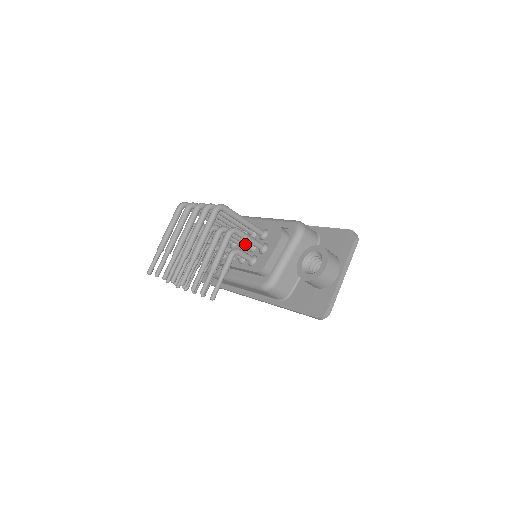
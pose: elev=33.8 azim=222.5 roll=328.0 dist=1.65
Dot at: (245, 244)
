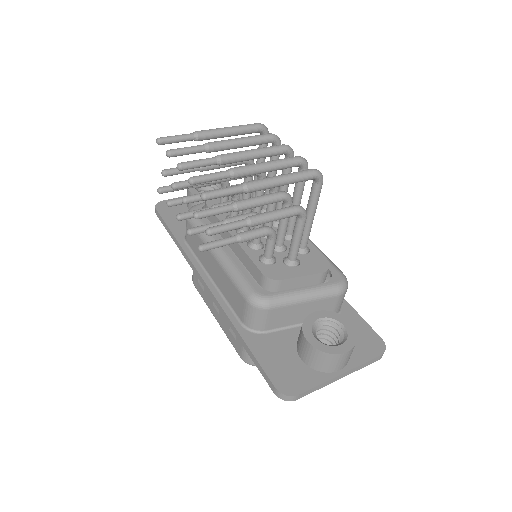
Dot at: (279, 236)
